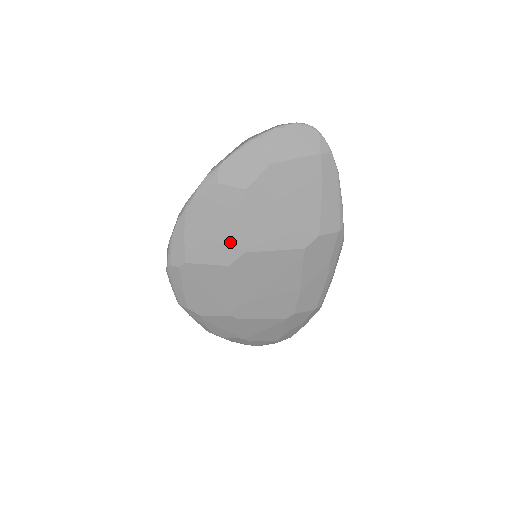
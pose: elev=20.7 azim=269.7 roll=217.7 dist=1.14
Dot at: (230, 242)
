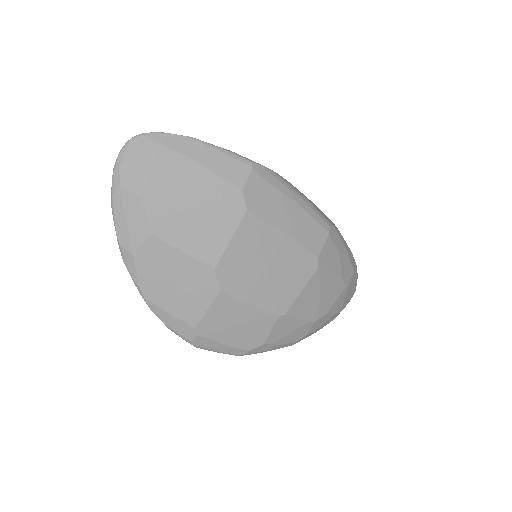
Dot at: (196, 277)
